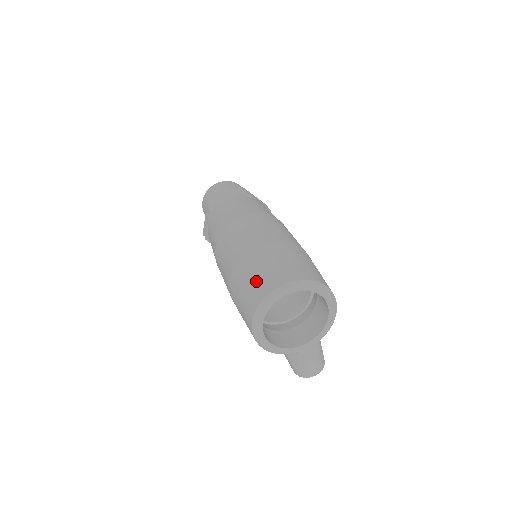
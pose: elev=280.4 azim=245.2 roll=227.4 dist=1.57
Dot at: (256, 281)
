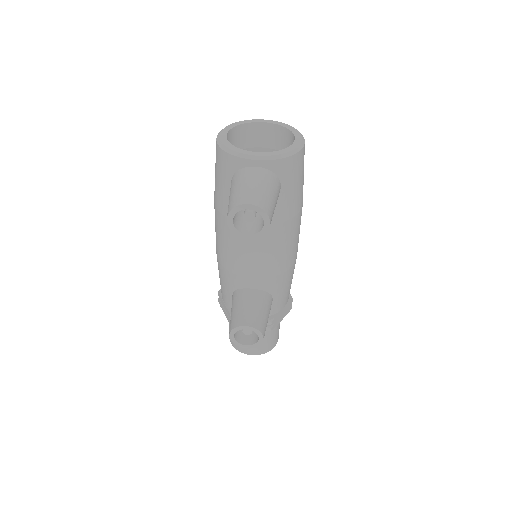
Dot at: occluded
